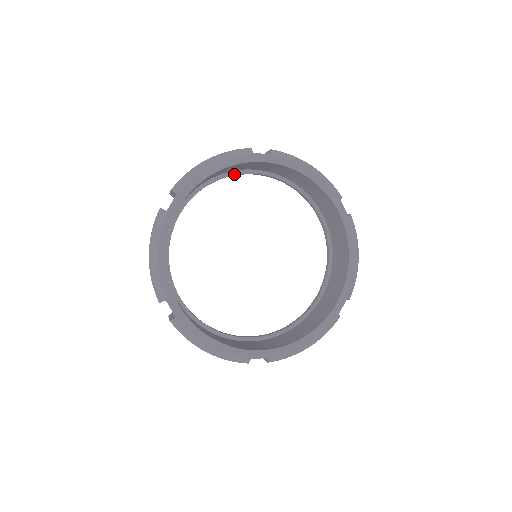
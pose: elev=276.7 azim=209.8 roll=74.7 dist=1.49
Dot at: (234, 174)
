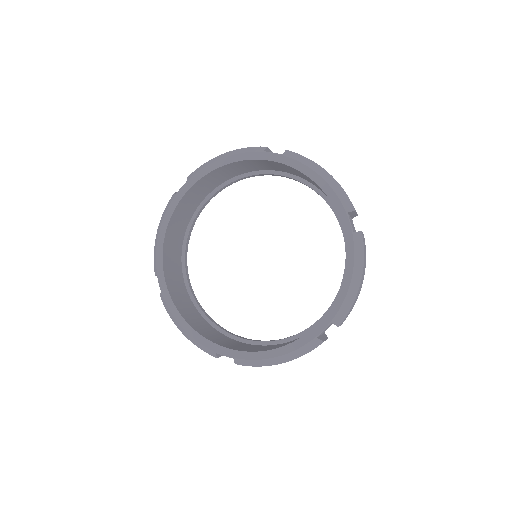
Dot at: (195, 218)
